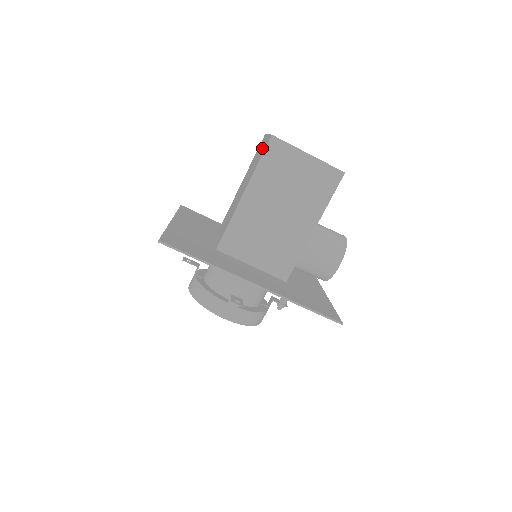
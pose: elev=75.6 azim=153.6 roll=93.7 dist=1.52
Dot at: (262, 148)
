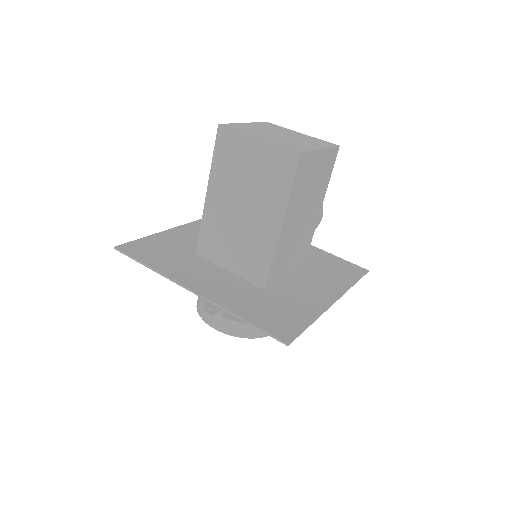
Dot at: (265, 161)
